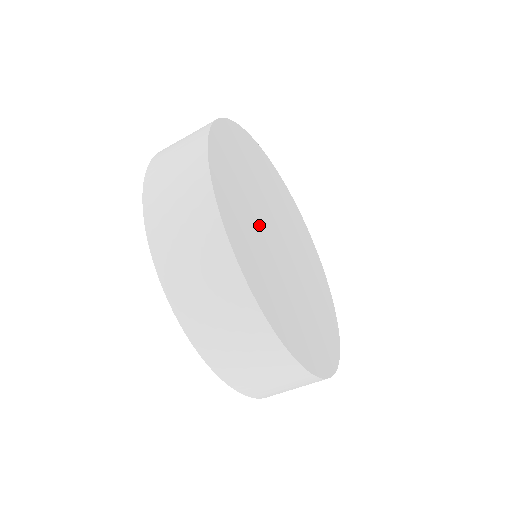
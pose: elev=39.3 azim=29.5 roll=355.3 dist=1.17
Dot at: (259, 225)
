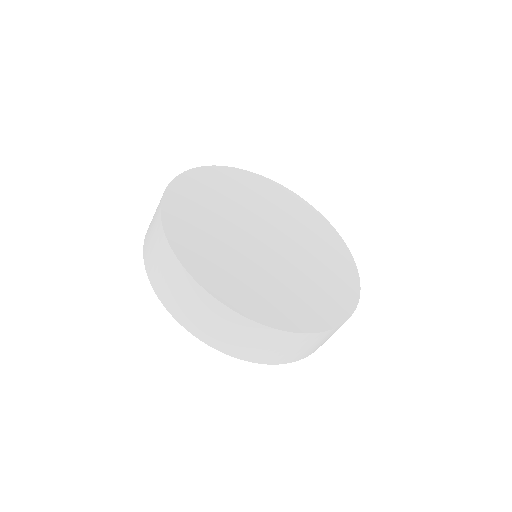
Dot at: (225, 223)
